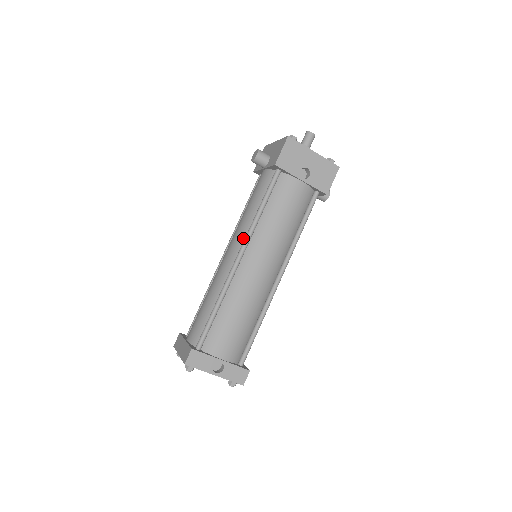
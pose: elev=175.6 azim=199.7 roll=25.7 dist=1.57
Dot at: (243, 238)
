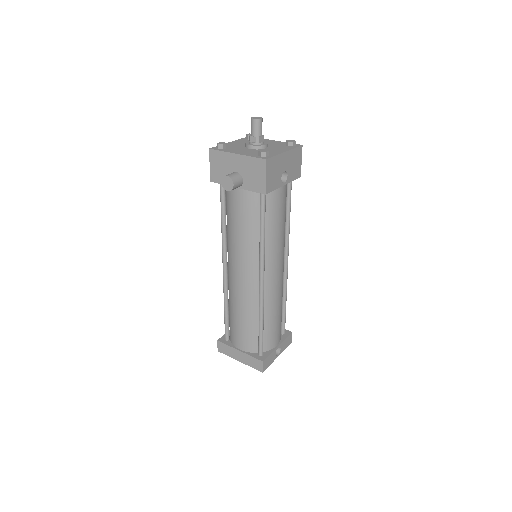
Dot at: (254, 262)
